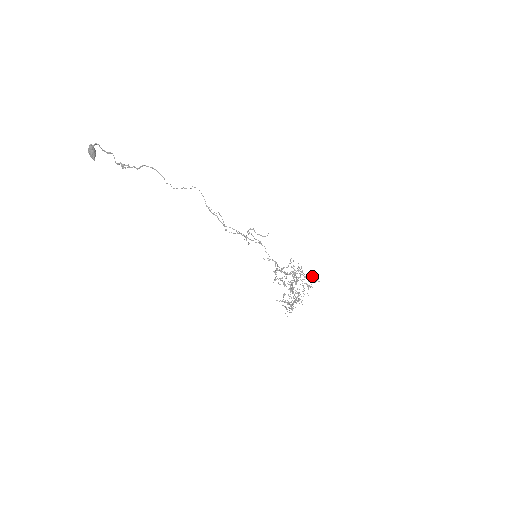
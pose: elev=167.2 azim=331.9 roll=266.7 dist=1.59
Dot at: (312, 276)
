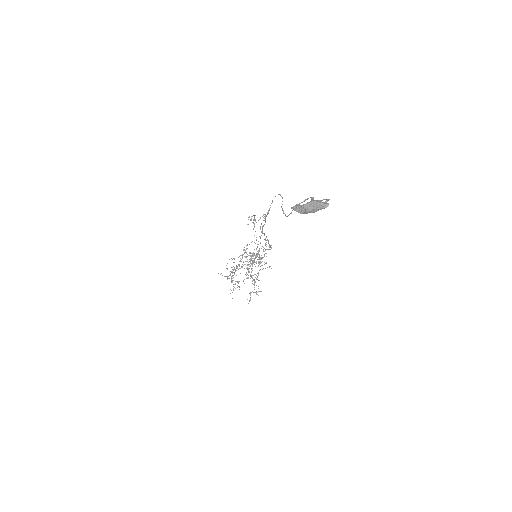
Dot at: (269, 266)
